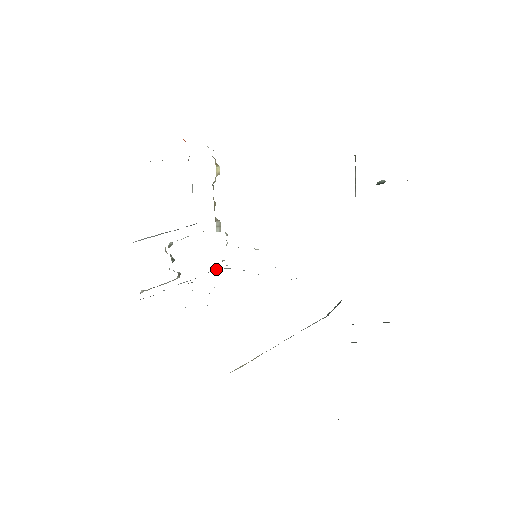
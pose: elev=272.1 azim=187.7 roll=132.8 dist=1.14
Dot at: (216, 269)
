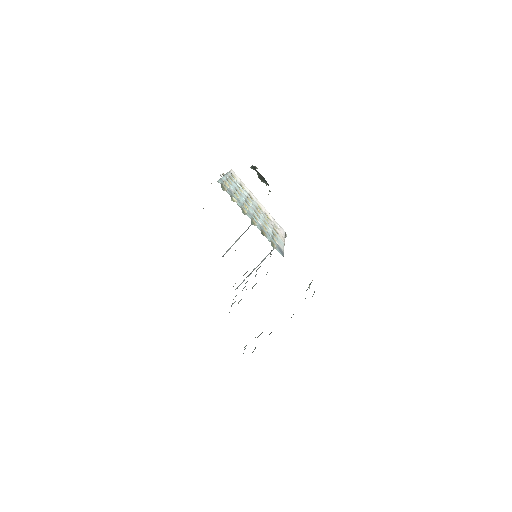
Dot at: (273, 248)
